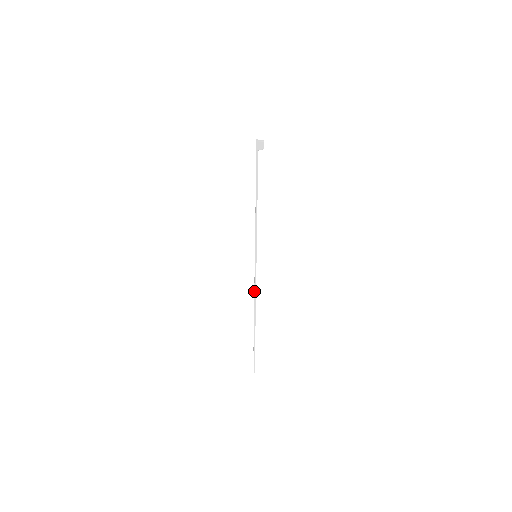
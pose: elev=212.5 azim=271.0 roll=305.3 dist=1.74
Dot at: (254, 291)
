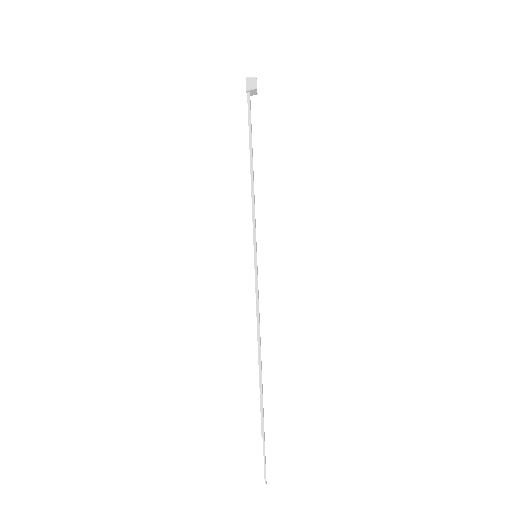
Dot at: (256, 316)
